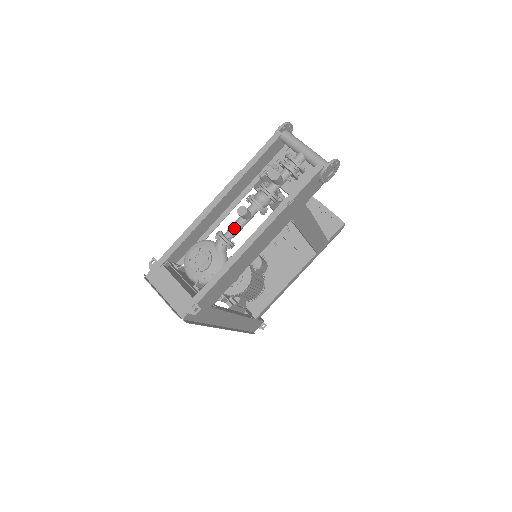
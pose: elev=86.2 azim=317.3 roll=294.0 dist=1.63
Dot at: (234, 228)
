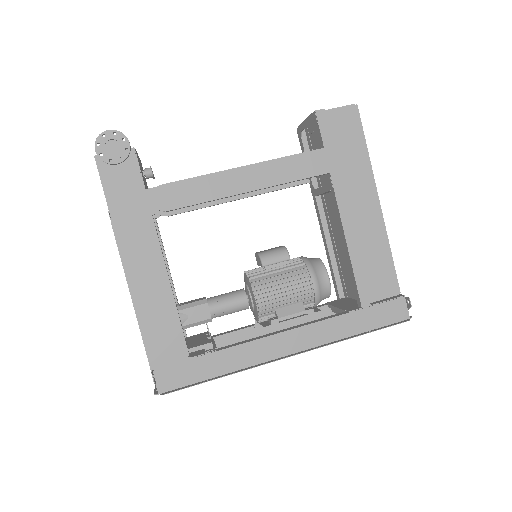
Dot at: occluded
